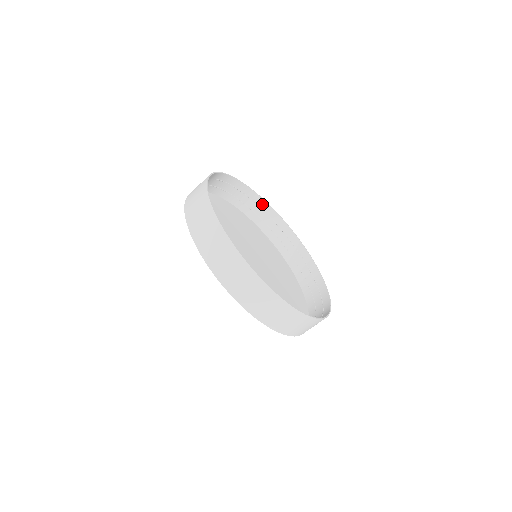
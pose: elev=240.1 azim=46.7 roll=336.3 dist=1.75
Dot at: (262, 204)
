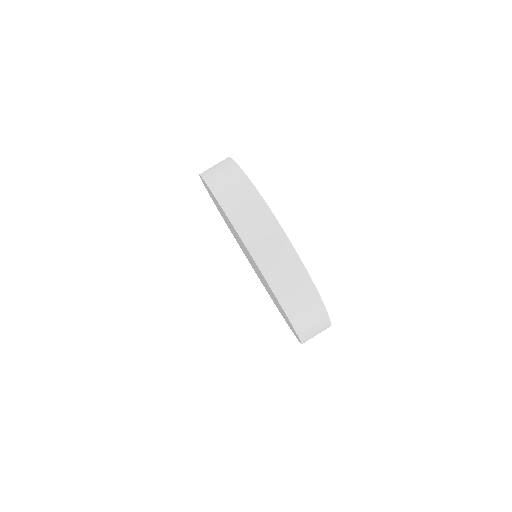
Dot at: occluded
